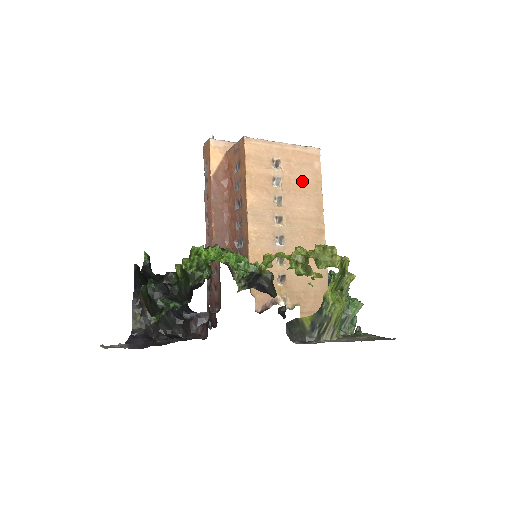
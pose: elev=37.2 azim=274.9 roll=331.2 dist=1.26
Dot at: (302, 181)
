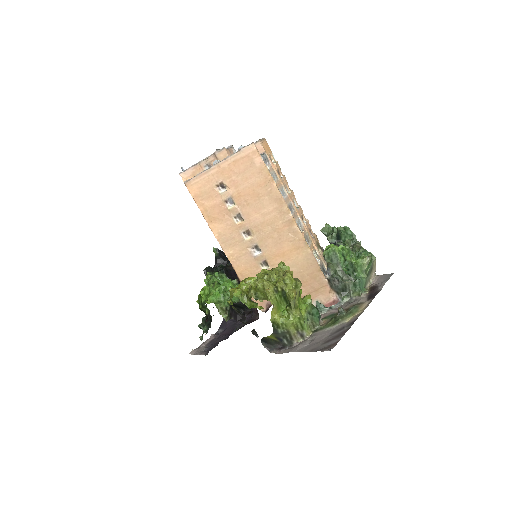
Dot at: (251, 187)
